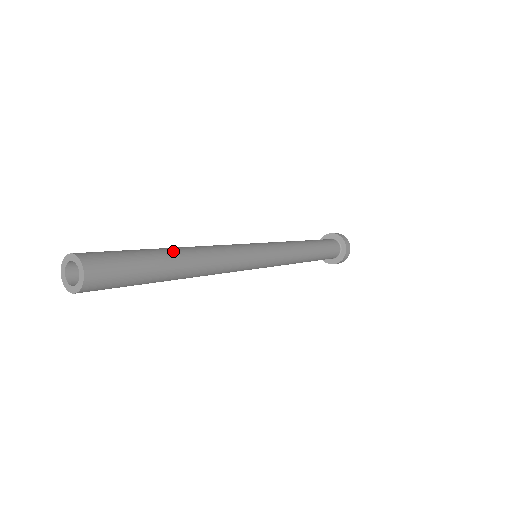
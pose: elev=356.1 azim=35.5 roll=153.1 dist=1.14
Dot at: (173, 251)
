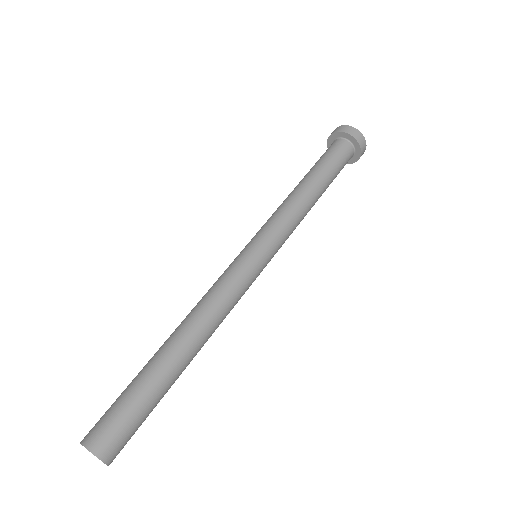
Dot at: (172, 359)
